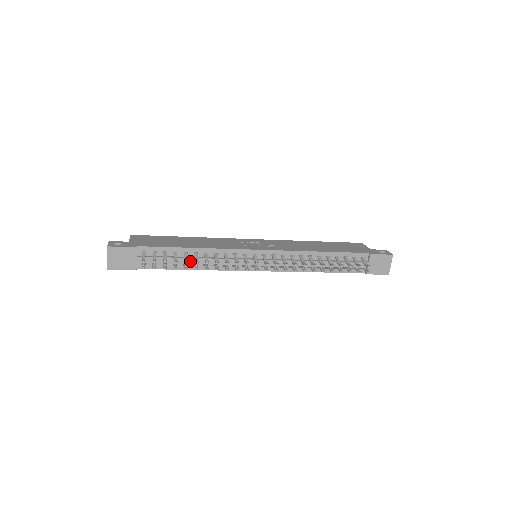
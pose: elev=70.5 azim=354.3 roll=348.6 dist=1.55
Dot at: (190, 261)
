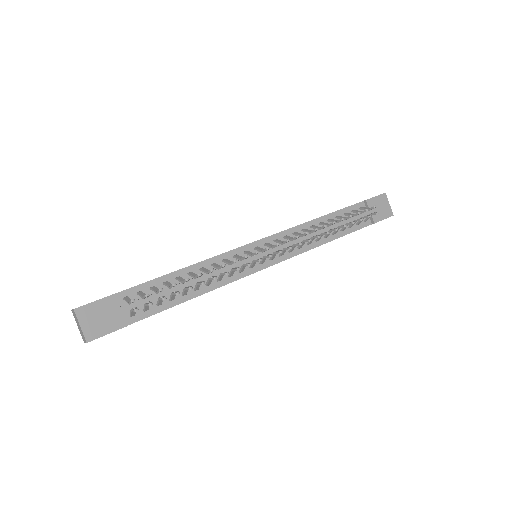
Dot at: (188, 285)
